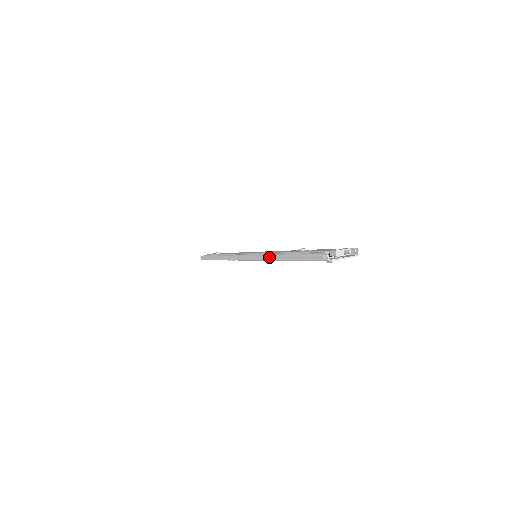
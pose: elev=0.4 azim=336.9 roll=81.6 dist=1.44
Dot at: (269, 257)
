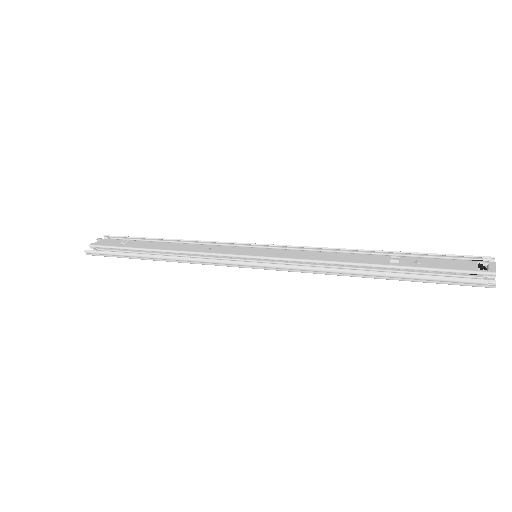
Dot at: (333, 272)
